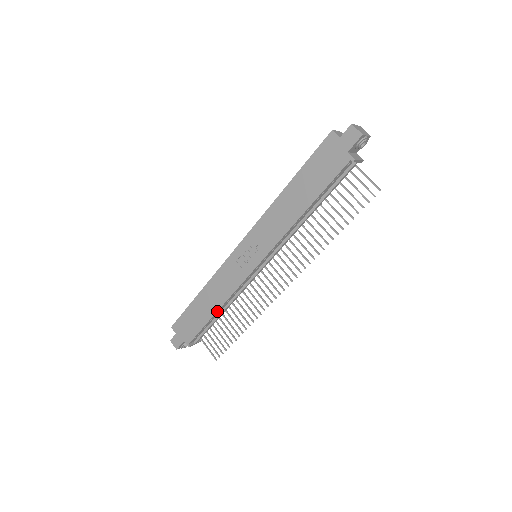
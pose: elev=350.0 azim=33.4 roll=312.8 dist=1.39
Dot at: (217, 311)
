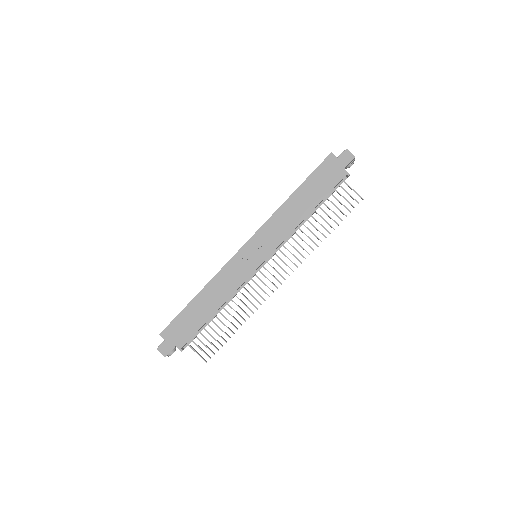
Dot at: occluded
